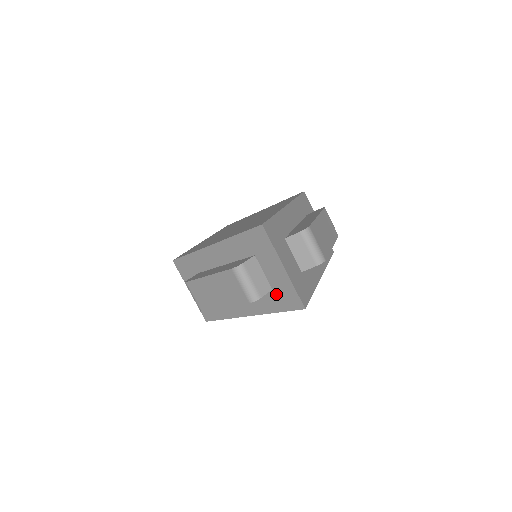
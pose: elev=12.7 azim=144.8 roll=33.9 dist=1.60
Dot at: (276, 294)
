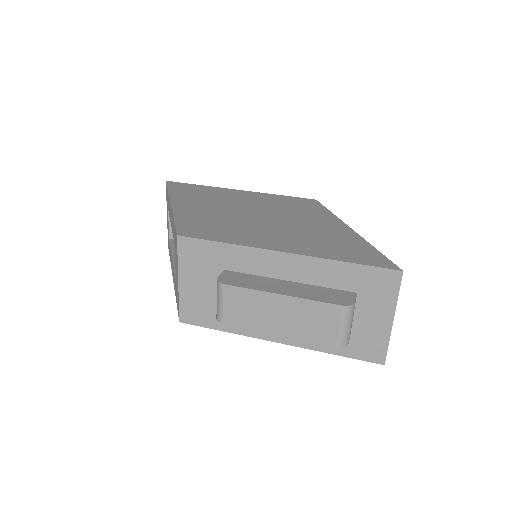
Dot at: (352, 338)
